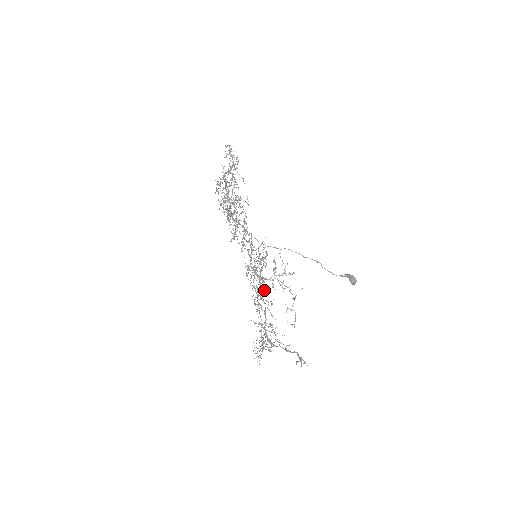
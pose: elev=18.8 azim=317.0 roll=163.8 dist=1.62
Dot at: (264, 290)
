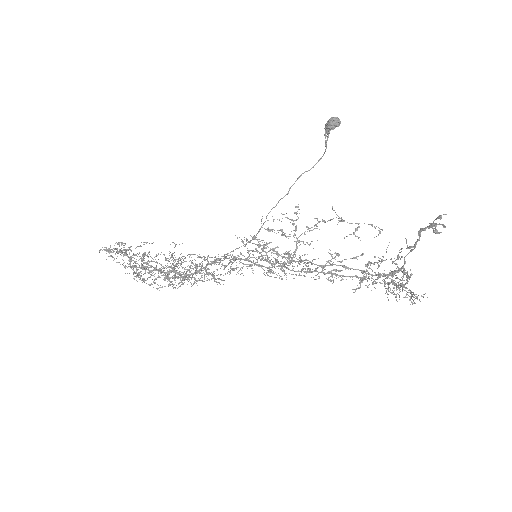
Dot at: (312, 260)
